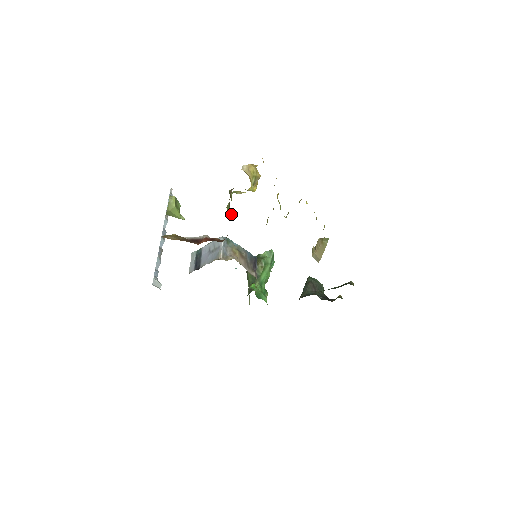
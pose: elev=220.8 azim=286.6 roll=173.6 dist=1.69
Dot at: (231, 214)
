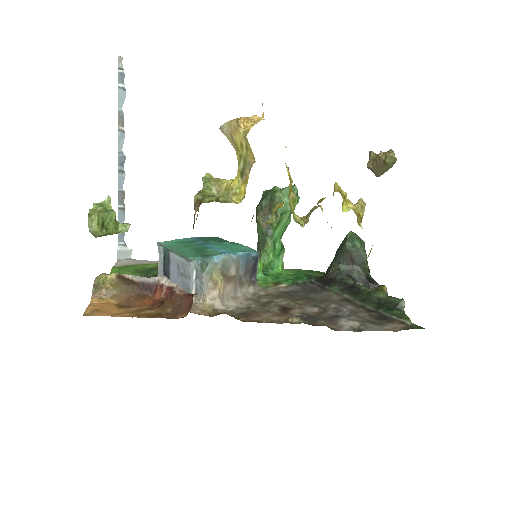
Dot at: occluded
